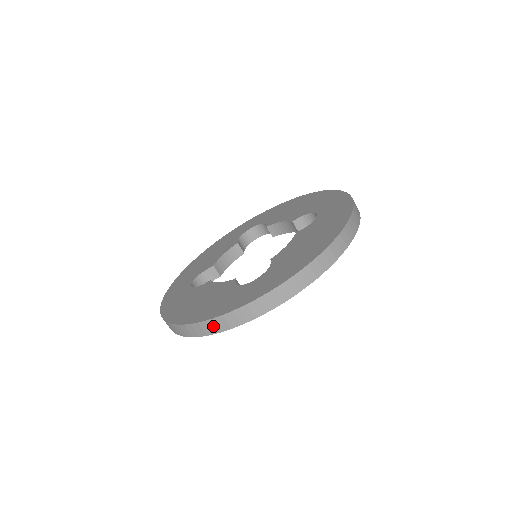
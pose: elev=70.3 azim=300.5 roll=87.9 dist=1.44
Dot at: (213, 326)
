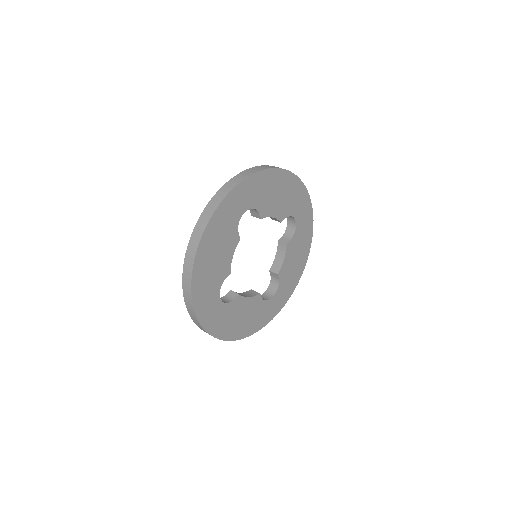
Dot at: (207, 214)
